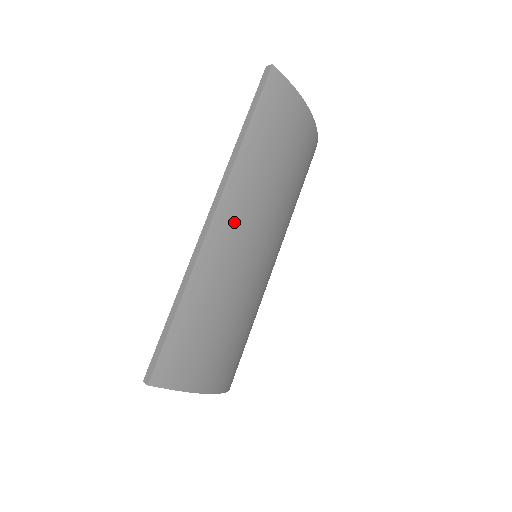
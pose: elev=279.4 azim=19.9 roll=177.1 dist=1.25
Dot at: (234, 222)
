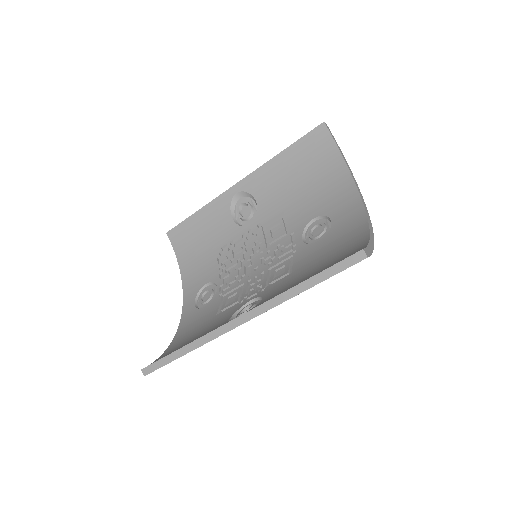
Dot at: occluded
